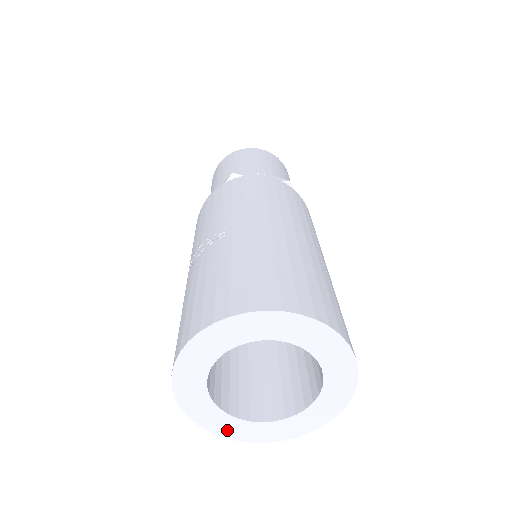
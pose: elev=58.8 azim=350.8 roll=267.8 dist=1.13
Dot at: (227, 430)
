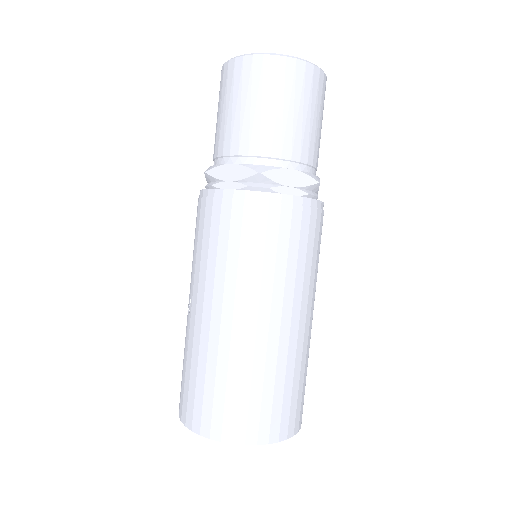
Dot at: occluded
